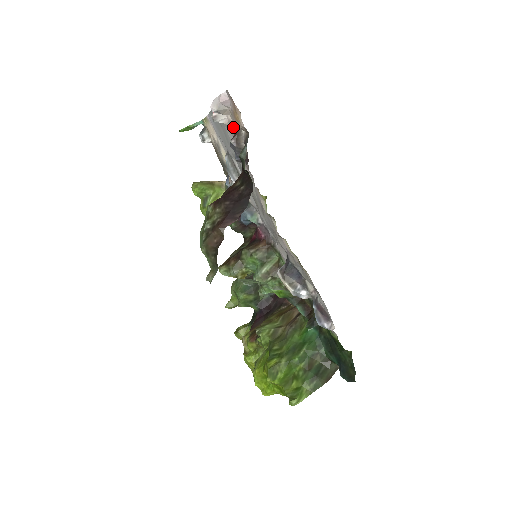
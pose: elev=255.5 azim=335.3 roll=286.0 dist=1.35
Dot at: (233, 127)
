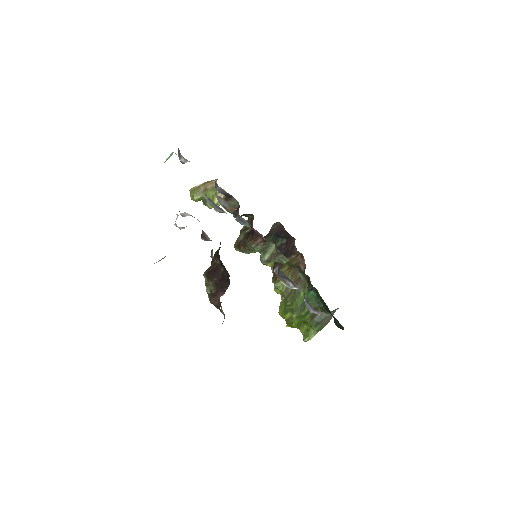
Dot at: occluded
